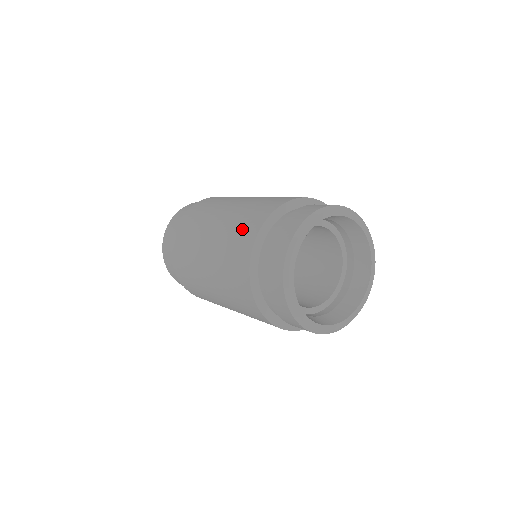
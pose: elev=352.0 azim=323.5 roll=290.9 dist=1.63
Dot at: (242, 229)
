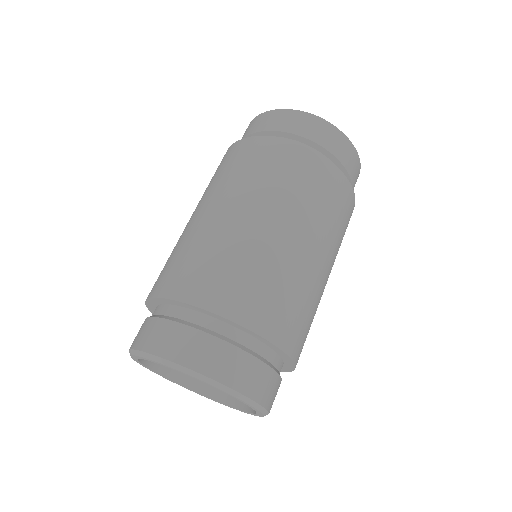
Dot at: occluded
